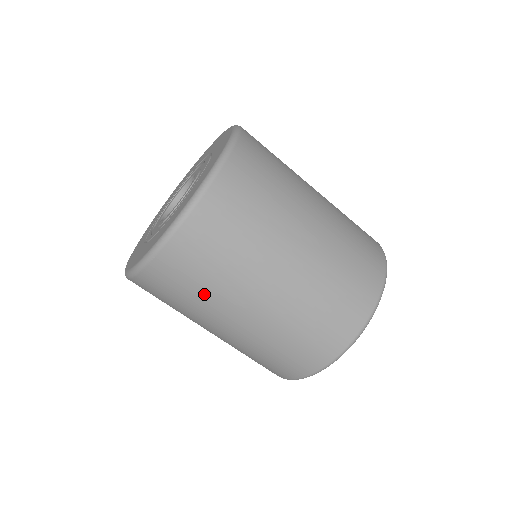
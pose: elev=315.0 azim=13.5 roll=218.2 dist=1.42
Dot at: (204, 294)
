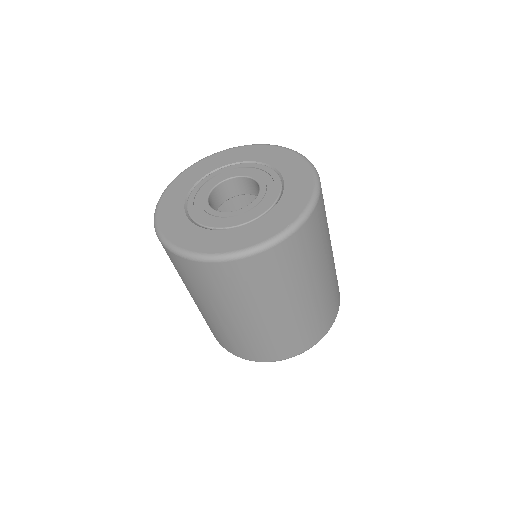
Dot at: (202, 291)
